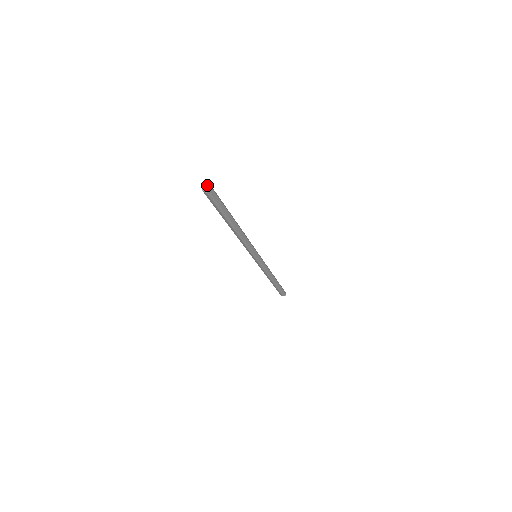
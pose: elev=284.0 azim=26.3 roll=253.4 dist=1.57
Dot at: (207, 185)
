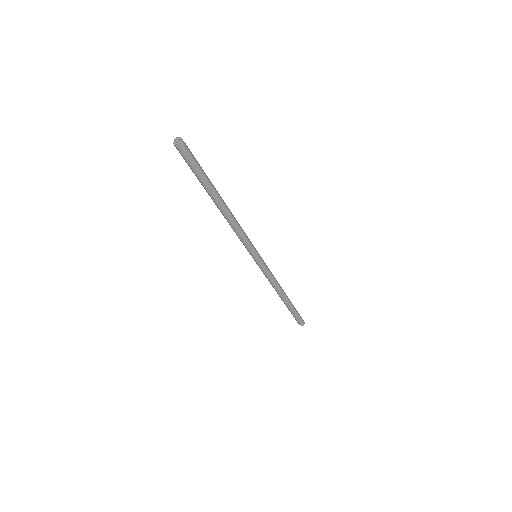
Dot at: (177, 138)
